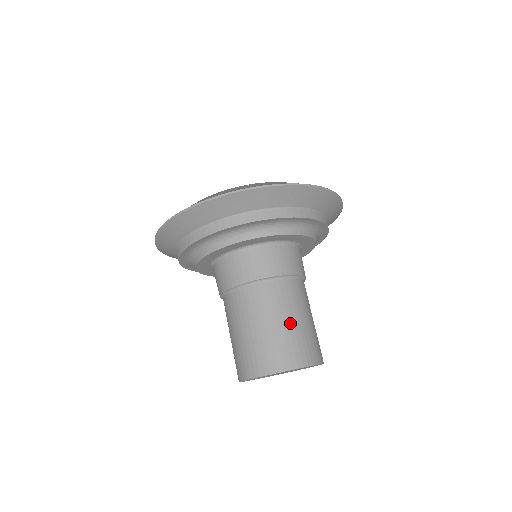
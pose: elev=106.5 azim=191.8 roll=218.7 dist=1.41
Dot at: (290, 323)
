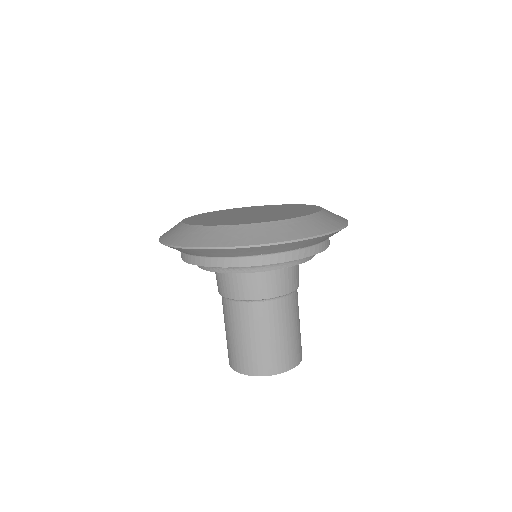
Dot at: (299, 326)
